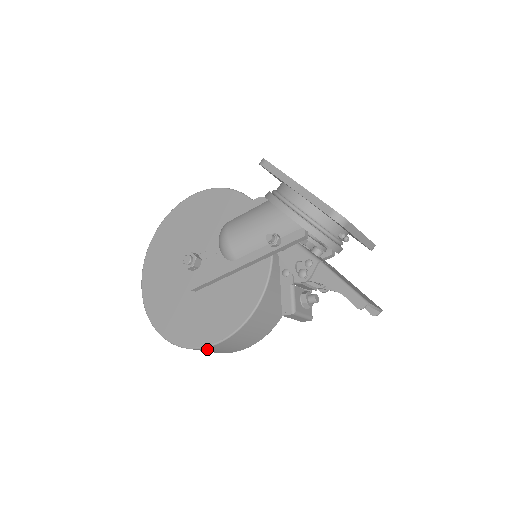
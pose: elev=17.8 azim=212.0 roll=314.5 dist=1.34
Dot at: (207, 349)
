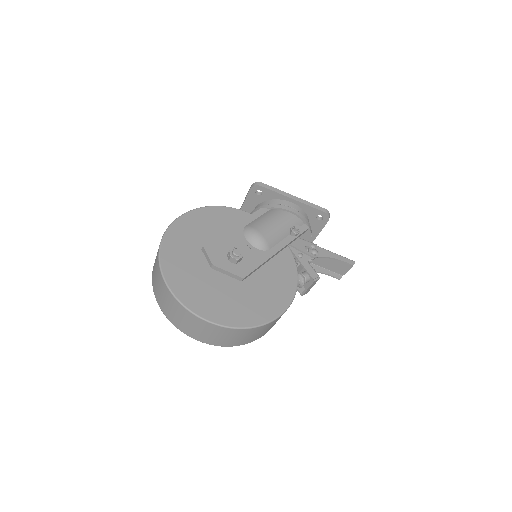
Dot at: (270, 324)
